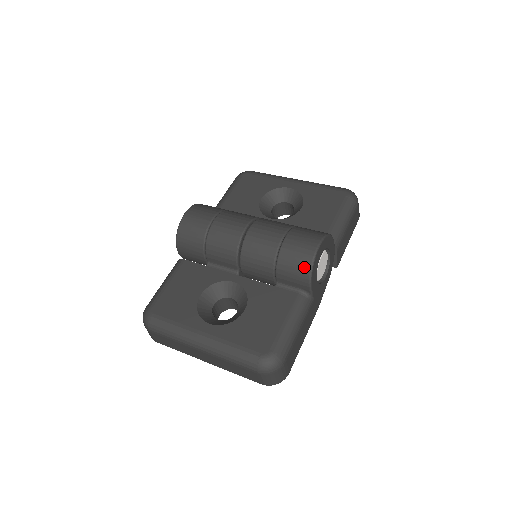
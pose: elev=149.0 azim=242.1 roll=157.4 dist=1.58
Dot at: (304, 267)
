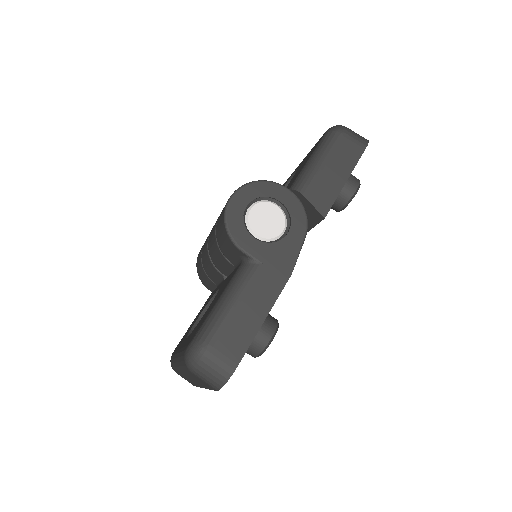
Dot at: (223, 229)
